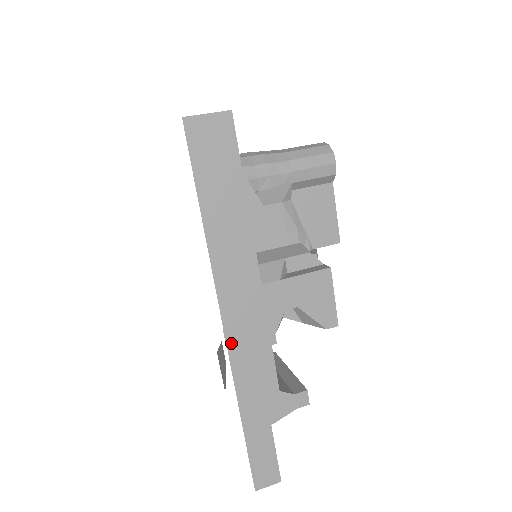
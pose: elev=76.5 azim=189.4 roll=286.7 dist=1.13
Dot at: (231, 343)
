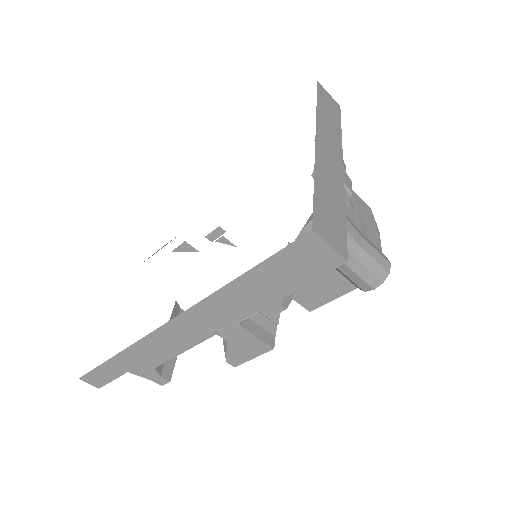
Dot at: (159, 332)
